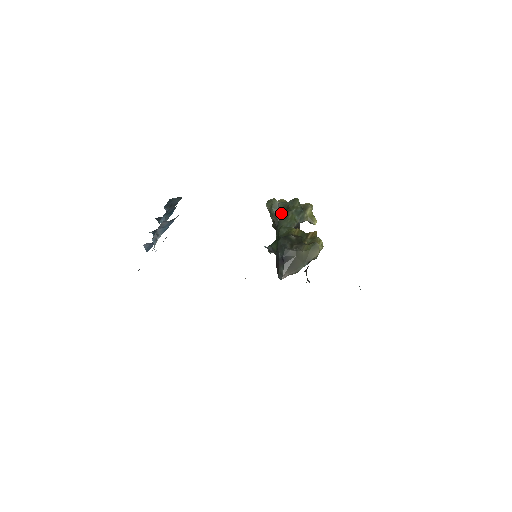
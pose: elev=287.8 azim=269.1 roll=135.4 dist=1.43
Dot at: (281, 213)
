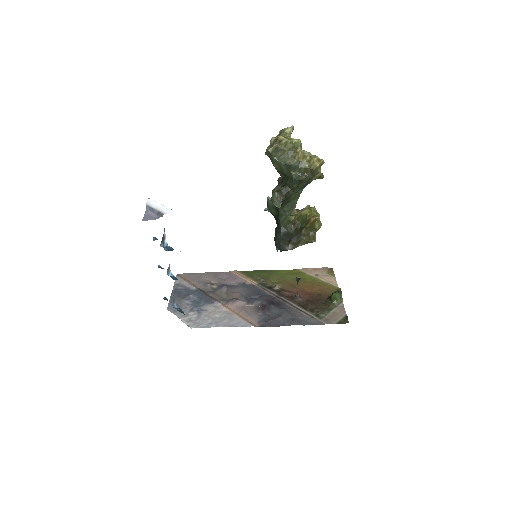
Dot at: (283, 201)
